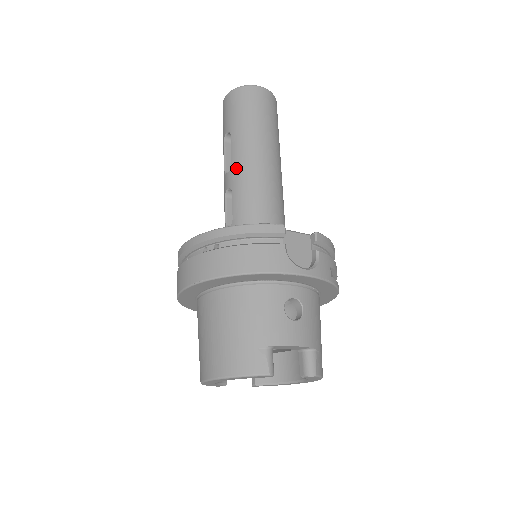
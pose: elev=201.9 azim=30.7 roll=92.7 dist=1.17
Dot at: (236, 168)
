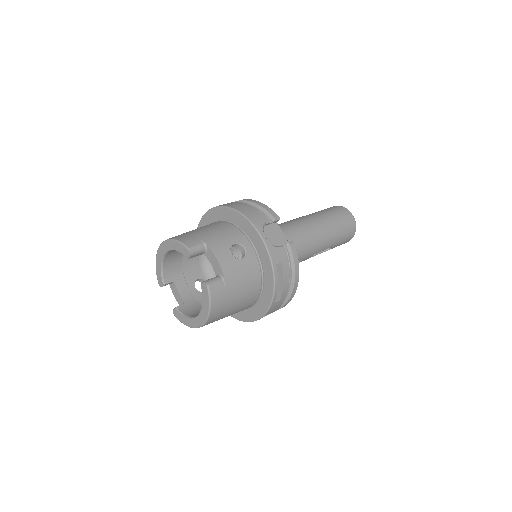
Dot at: (295, 219)
